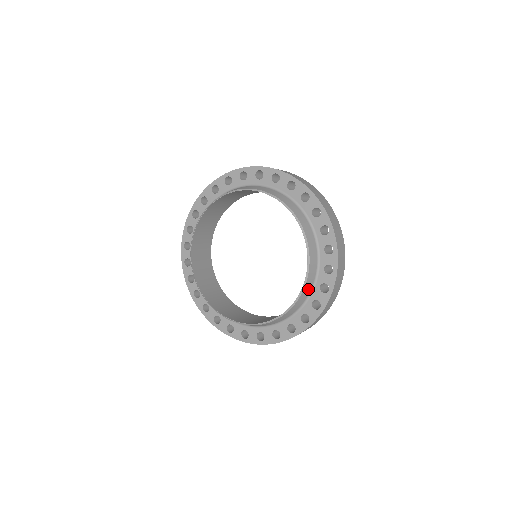
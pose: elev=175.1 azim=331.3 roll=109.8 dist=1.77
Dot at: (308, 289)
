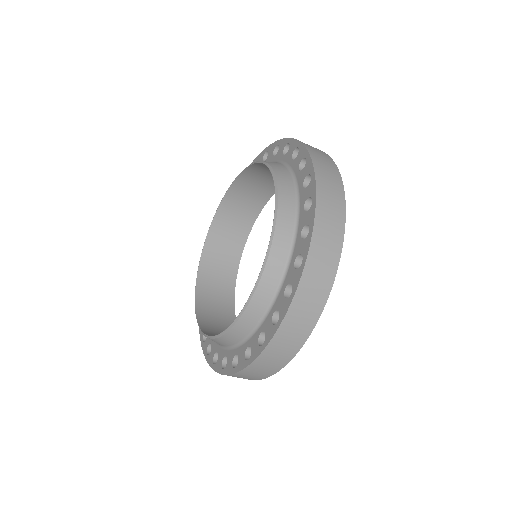
Dot at: (287, 181)
